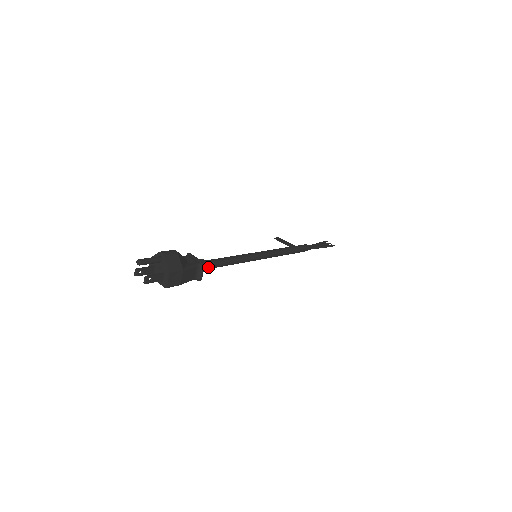
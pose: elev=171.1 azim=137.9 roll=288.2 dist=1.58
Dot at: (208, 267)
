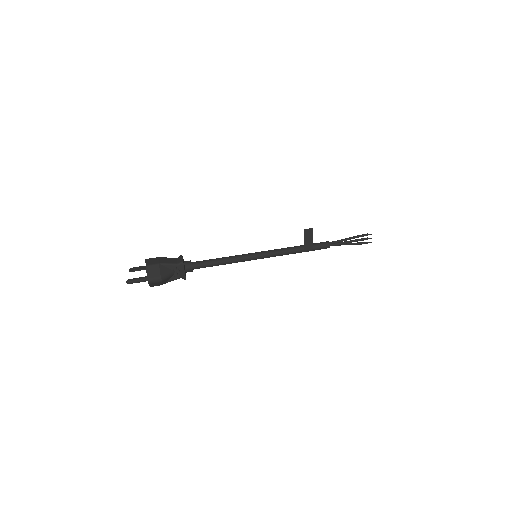
Dot at: (196, 268)
